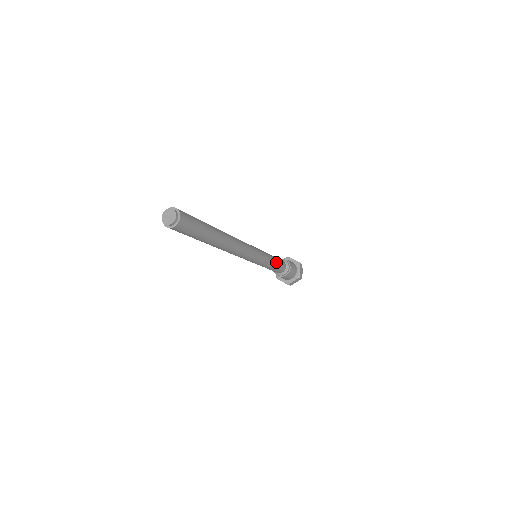
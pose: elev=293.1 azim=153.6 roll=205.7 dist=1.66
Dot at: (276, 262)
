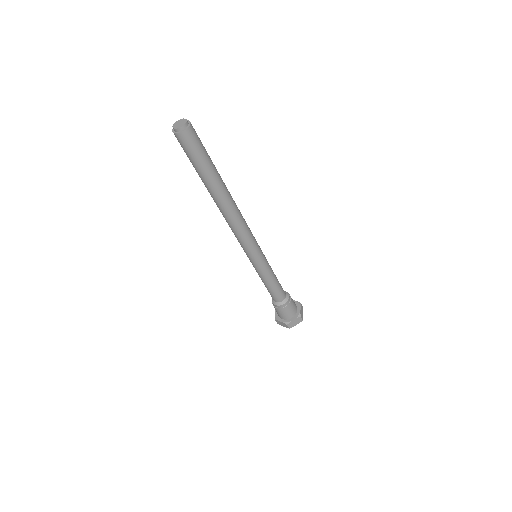
Dot at: (276, 279)
